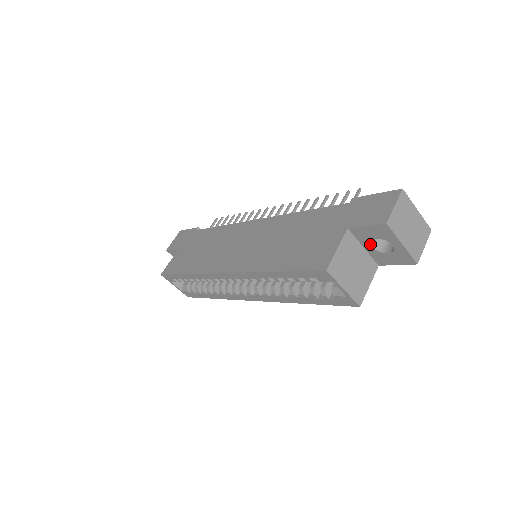
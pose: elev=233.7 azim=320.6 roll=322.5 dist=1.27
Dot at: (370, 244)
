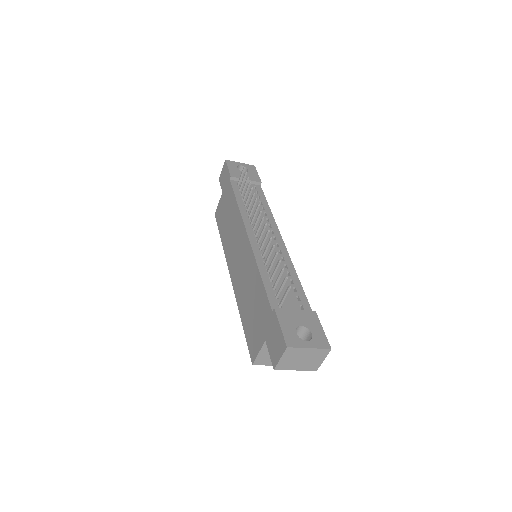
Dot at: occluded
